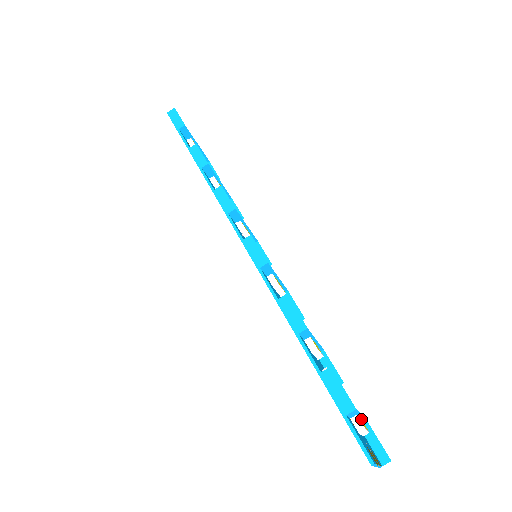
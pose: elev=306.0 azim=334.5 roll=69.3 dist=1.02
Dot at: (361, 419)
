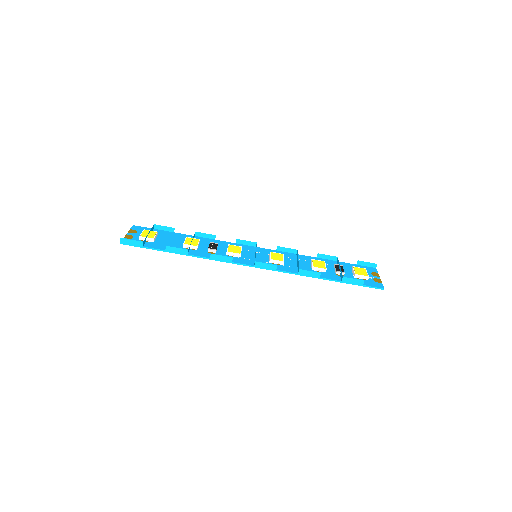
Dot at: (360, 268)
